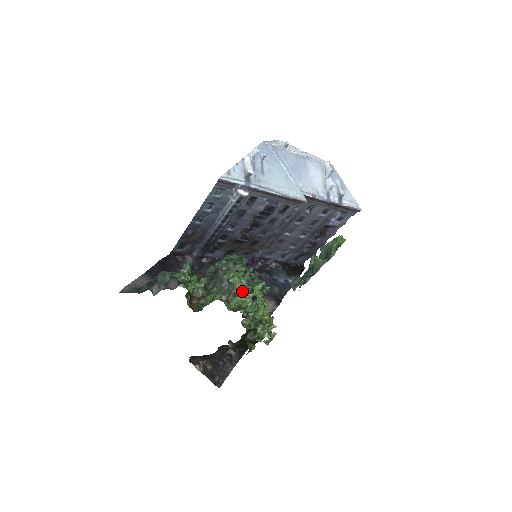
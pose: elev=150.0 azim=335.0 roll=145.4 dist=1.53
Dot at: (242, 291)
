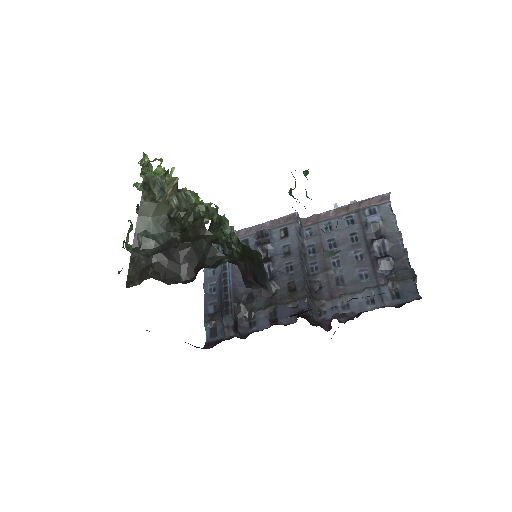
Dot at: occluded
